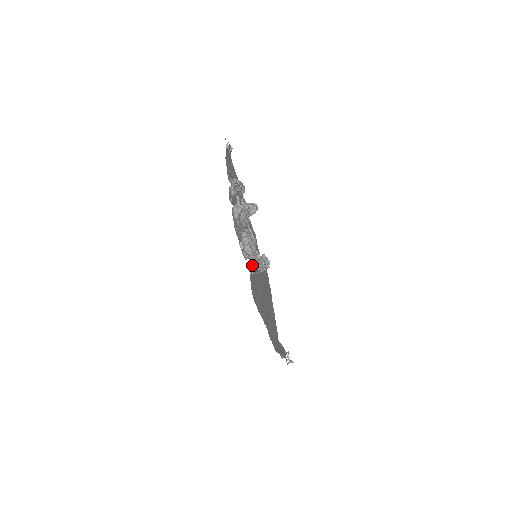
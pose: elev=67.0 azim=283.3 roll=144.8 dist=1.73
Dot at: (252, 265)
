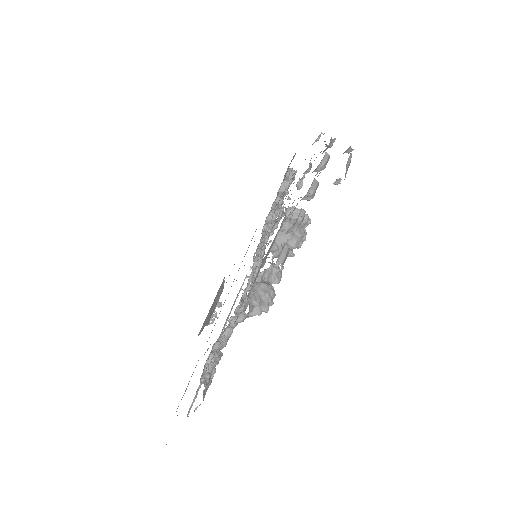
Dot at: occluded
